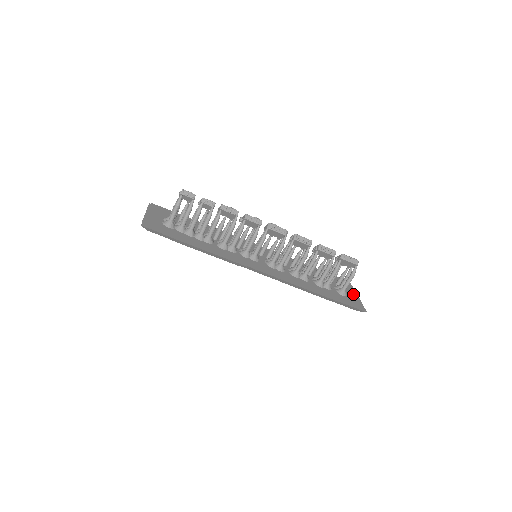
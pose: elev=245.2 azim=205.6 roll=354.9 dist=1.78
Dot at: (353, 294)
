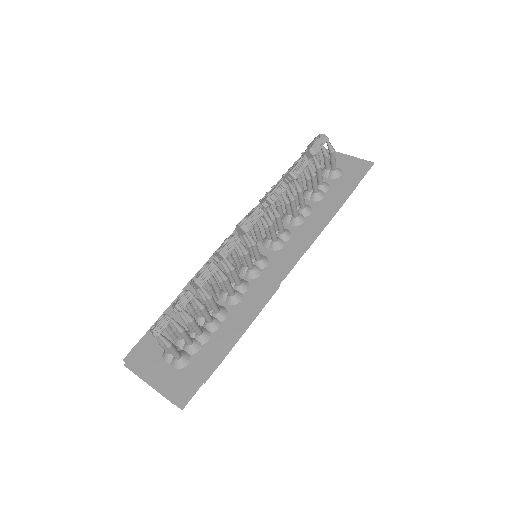
Dot at: (337, 158)
